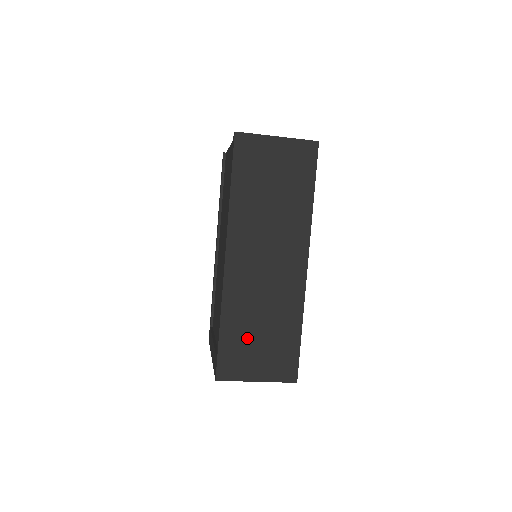
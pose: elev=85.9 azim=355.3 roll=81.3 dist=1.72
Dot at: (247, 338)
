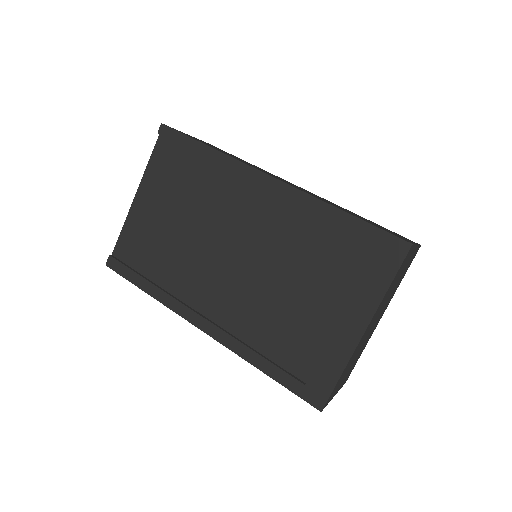
Dot at: occluded
